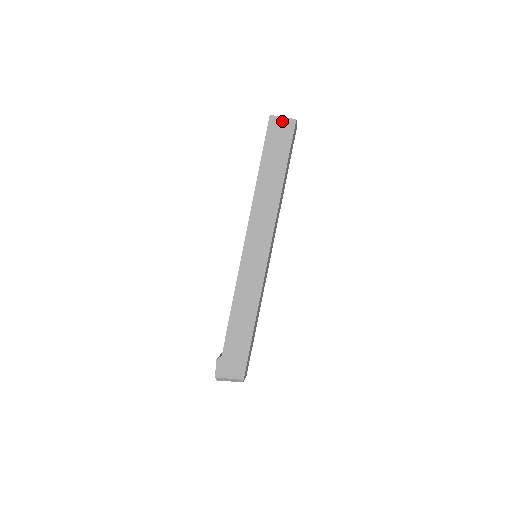
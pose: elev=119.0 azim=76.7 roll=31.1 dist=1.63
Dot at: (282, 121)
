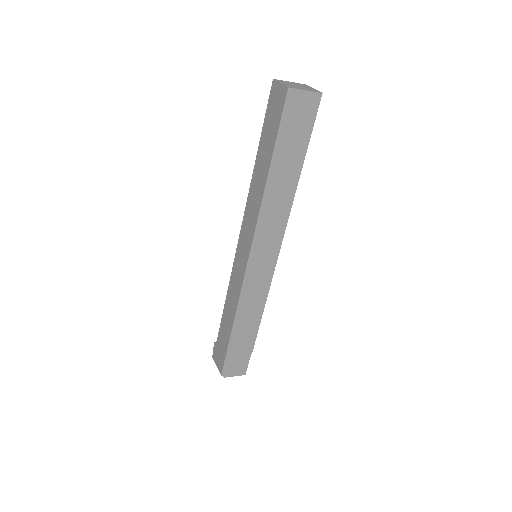
Dot at: (279, 89)
